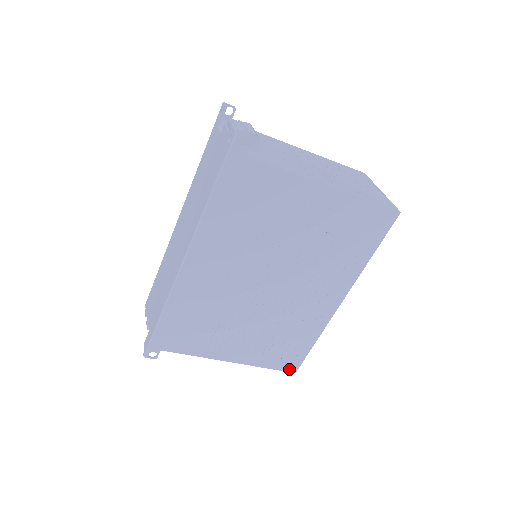
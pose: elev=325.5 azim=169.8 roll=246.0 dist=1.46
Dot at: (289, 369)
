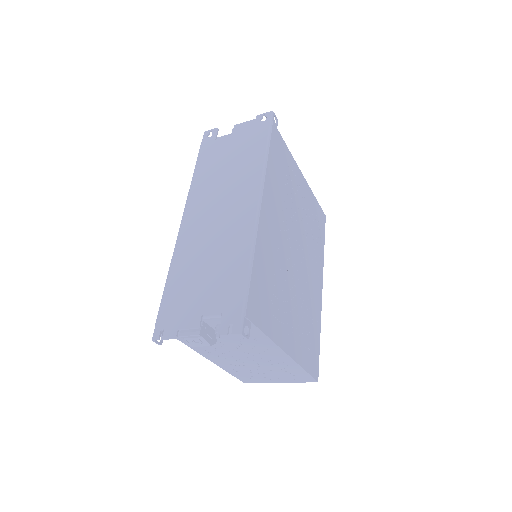
Dot at: (315, 375)
